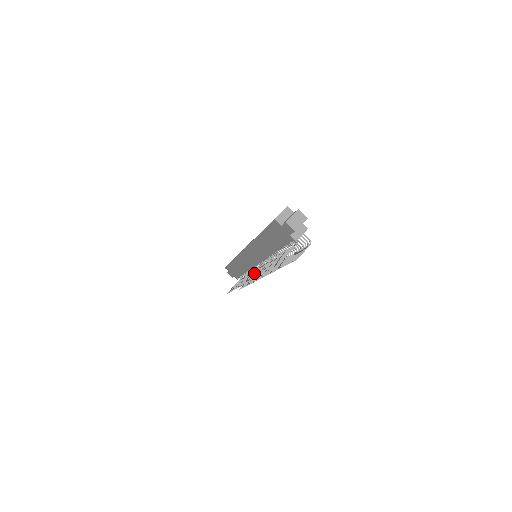
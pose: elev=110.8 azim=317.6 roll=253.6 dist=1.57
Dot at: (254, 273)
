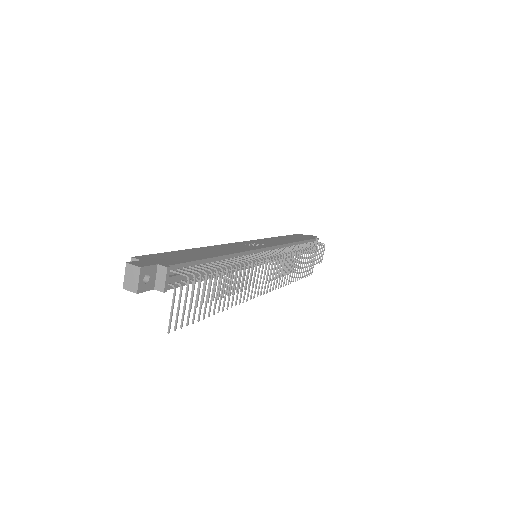
Dot at: occluded
